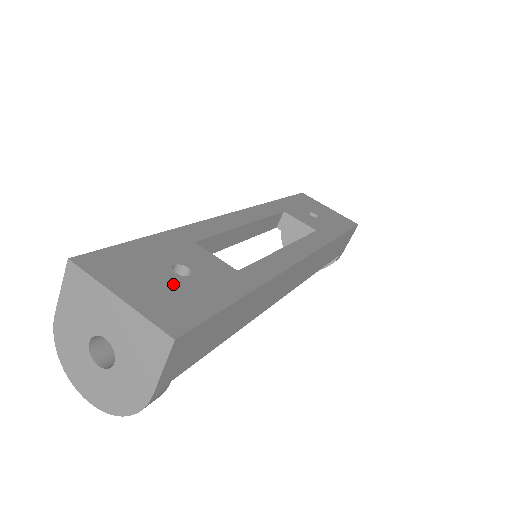
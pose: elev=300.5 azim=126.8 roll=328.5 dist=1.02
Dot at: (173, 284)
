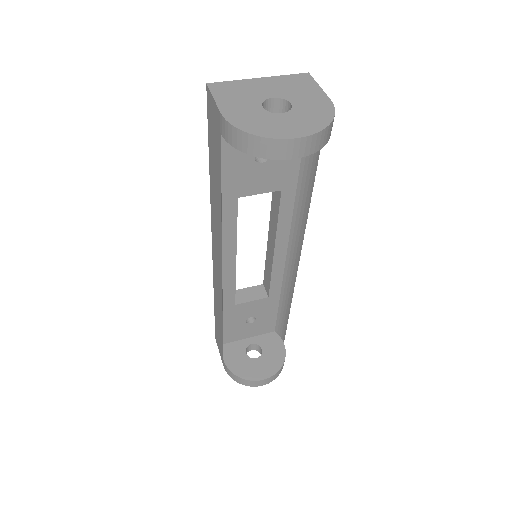
Dot at: occluded
